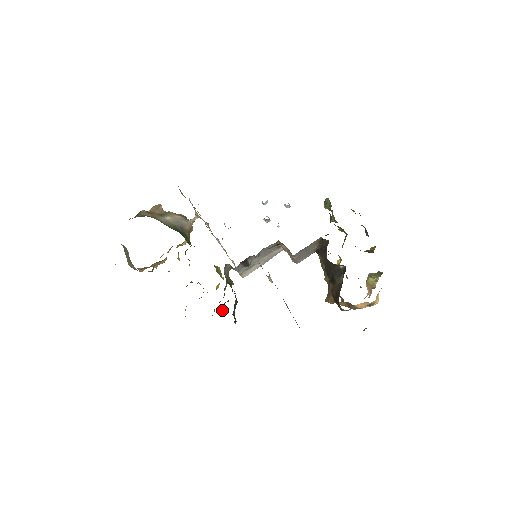
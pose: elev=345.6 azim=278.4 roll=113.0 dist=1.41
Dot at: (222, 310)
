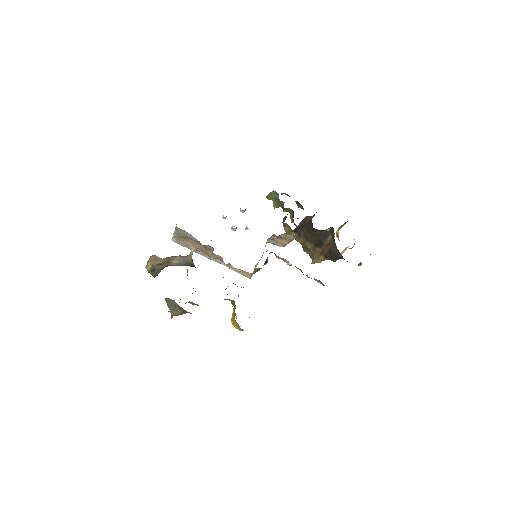
Dot at: occluded
